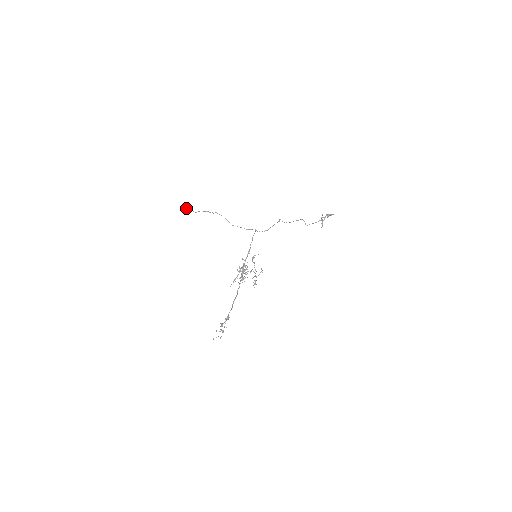
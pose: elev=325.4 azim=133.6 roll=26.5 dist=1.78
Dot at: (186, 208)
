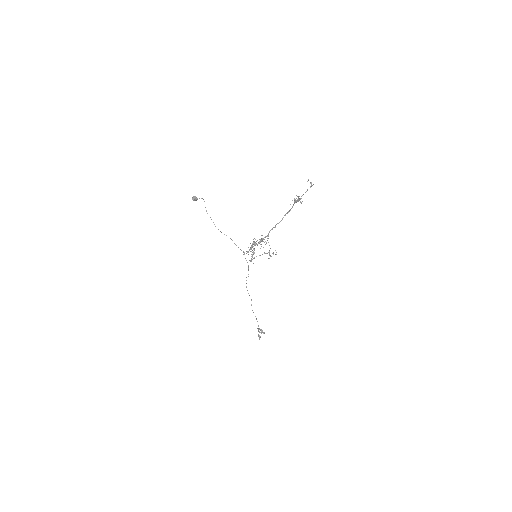
Dot at: occluded
